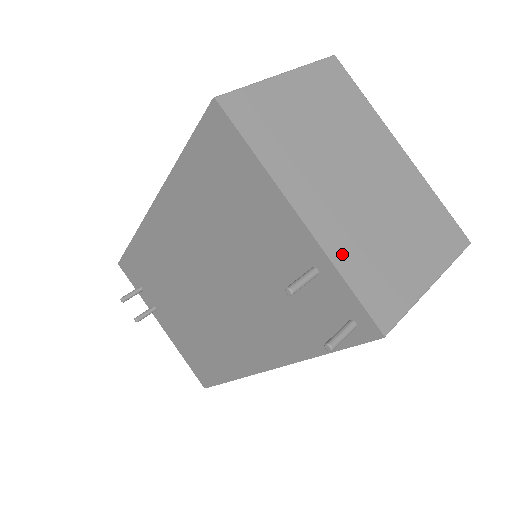
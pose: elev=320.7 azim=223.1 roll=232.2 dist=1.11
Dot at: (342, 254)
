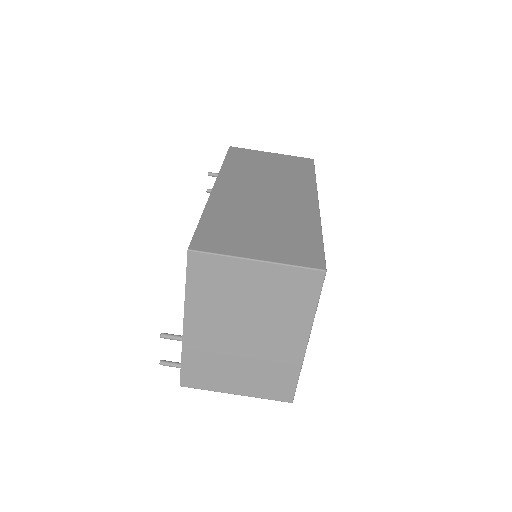
Dot at: (192, 352)
